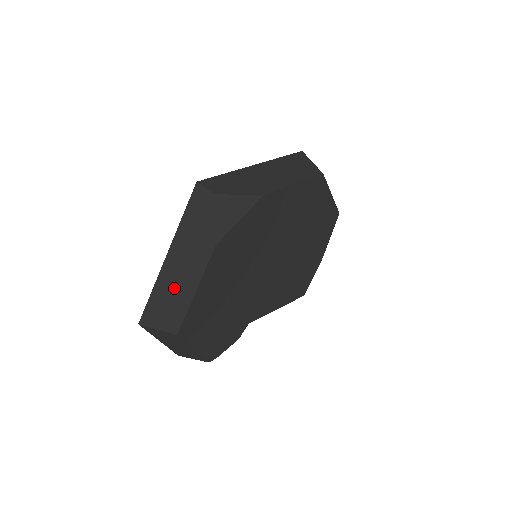
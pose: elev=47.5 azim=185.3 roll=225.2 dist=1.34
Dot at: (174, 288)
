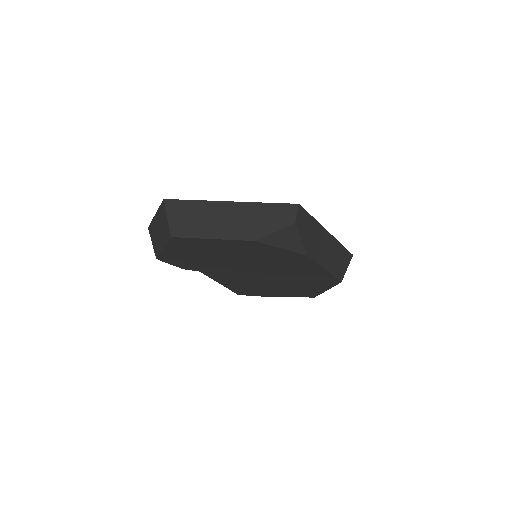
Dot at: (207, 219)
